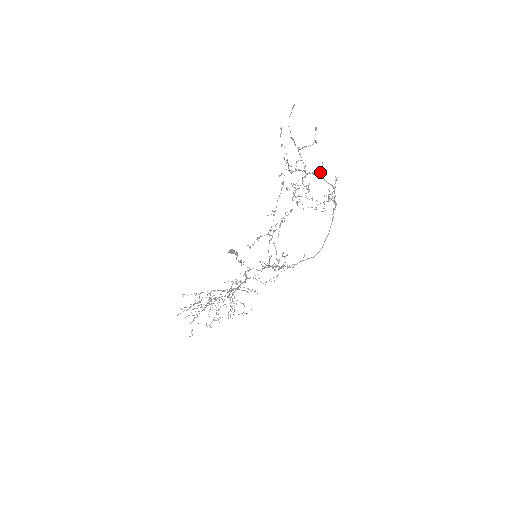
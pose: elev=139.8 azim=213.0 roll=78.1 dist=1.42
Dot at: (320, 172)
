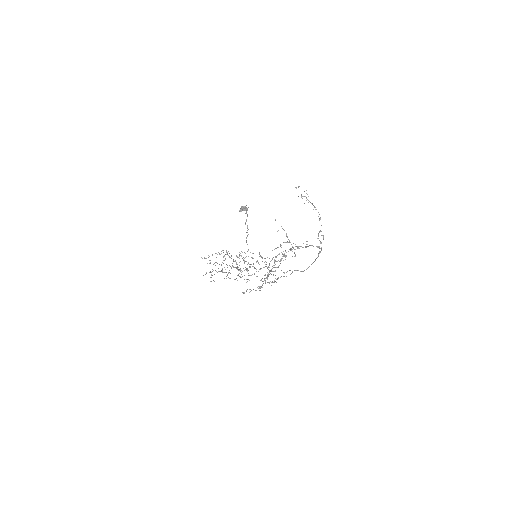
Dot at: (306, 247)
